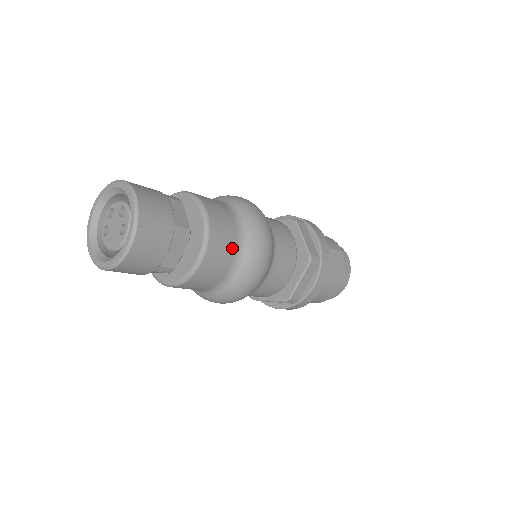
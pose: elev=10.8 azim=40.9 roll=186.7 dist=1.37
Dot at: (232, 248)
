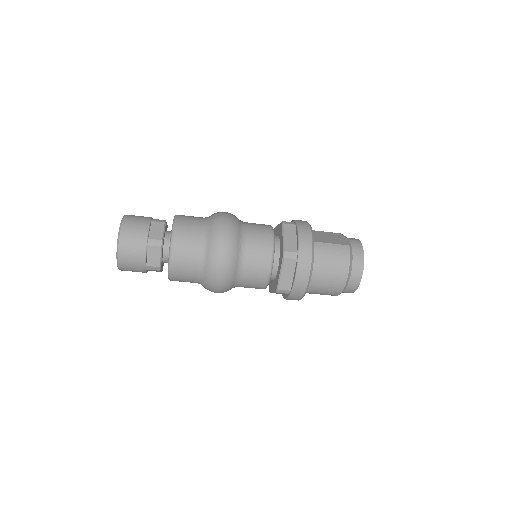
Dot at: (199, 221)
